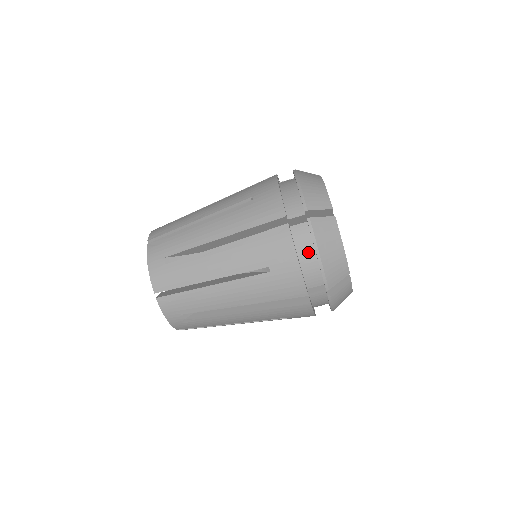
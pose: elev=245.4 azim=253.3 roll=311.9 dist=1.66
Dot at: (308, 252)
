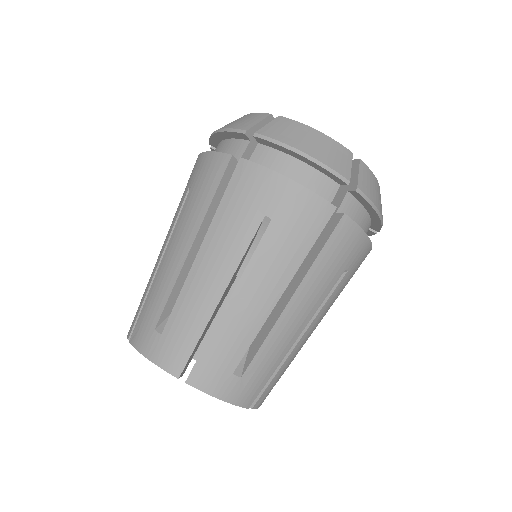
Dot at: (289, 166)
